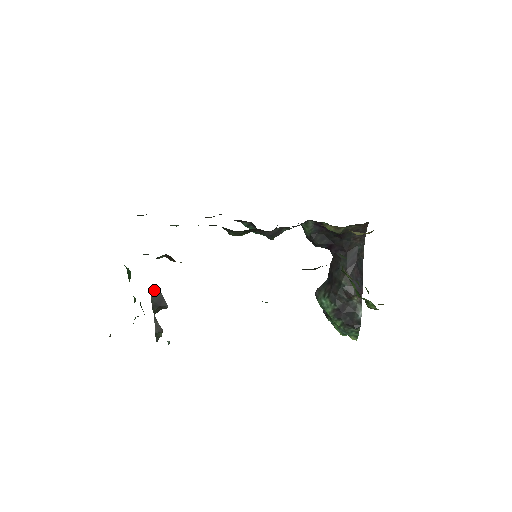
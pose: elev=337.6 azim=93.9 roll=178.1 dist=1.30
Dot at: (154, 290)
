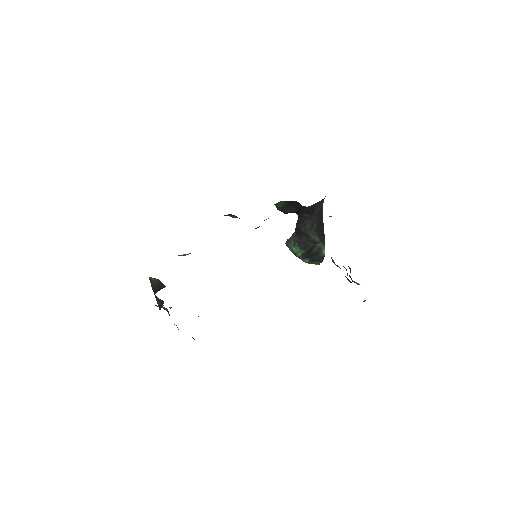
Dot at: (152, 280)
